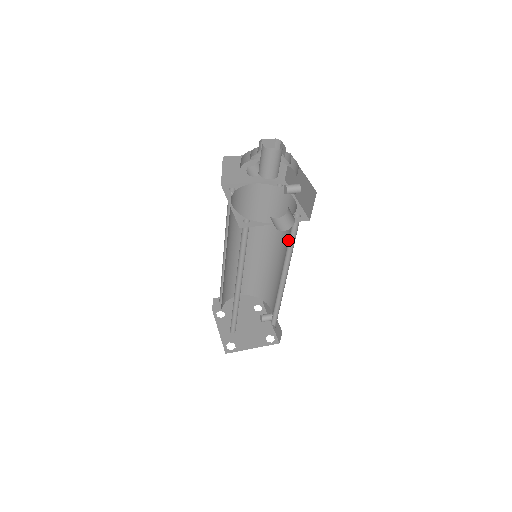
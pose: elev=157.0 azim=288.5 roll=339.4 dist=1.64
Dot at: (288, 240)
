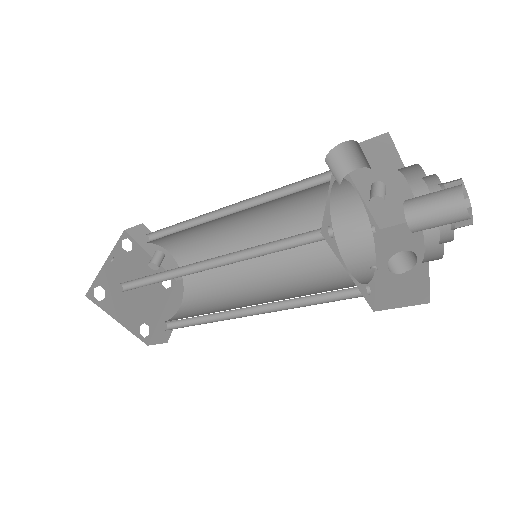
Dot at: (299, 222)
